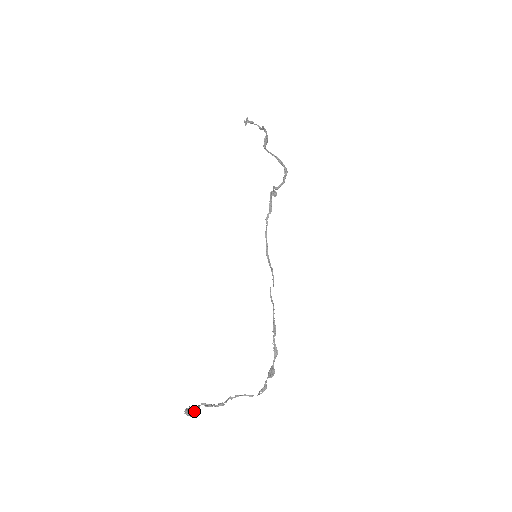
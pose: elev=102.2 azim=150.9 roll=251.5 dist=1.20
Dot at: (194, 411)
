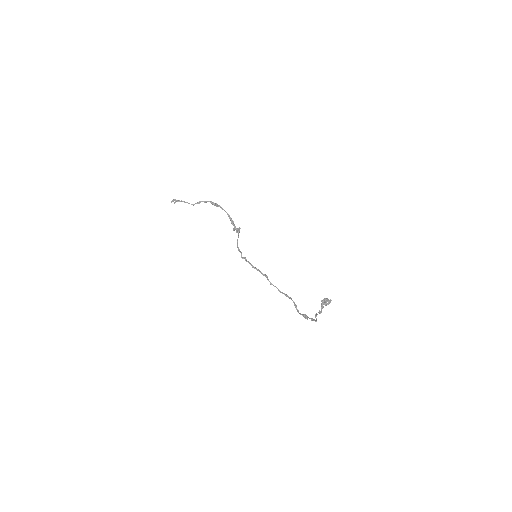
Dot at: (326, 302)
